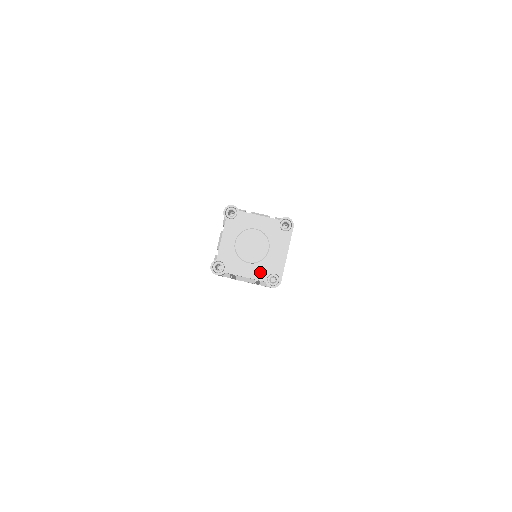
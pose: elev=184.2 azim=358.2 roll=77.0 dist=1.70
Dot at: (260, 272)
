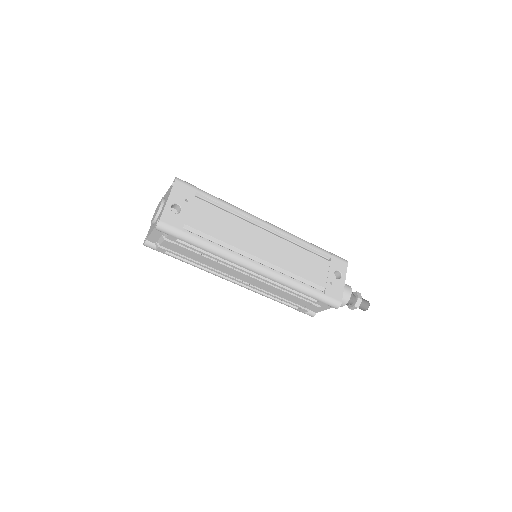
Dot at: occluded
